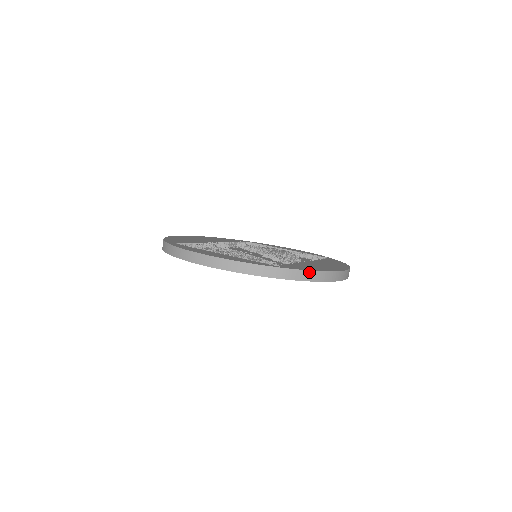
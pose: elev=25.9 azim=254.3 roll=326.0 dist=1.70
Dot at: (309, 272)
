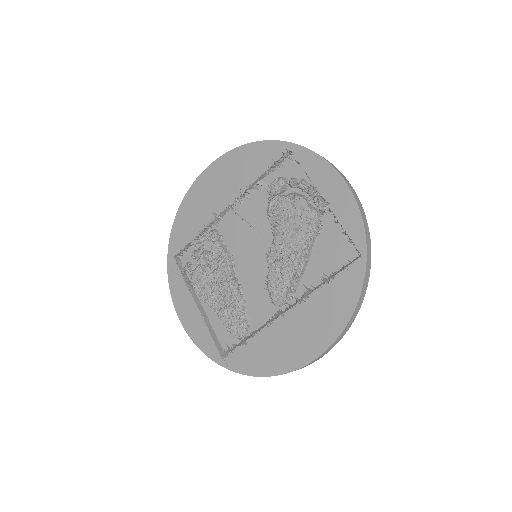
Dot at: (251, 375)
